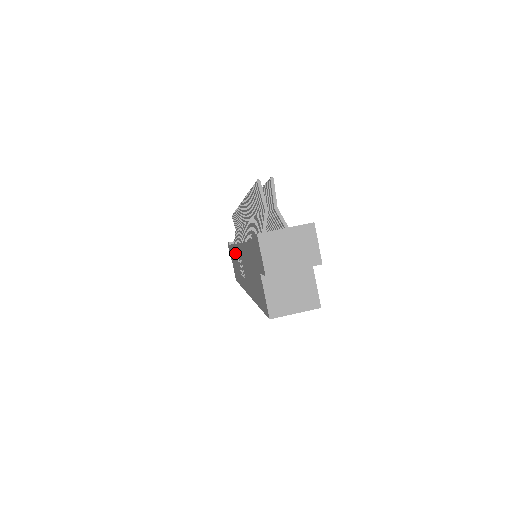
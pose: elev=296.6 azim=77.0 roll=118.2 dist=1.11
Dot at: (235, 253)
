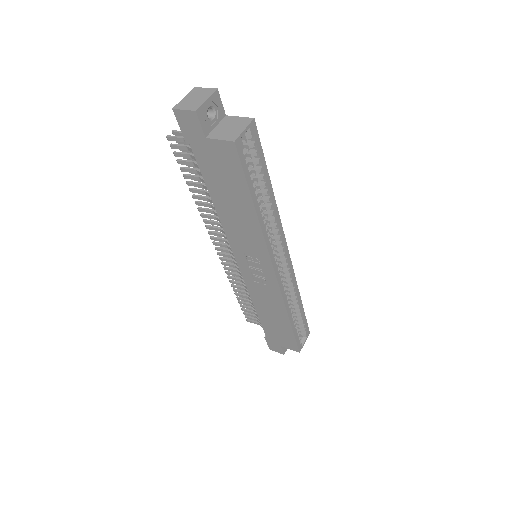
Dot at: (255, 293)
